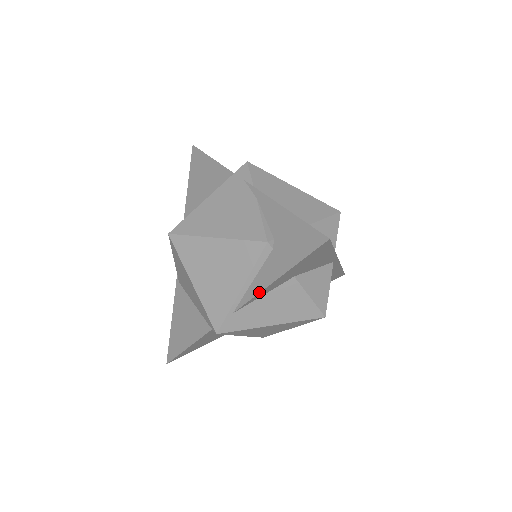
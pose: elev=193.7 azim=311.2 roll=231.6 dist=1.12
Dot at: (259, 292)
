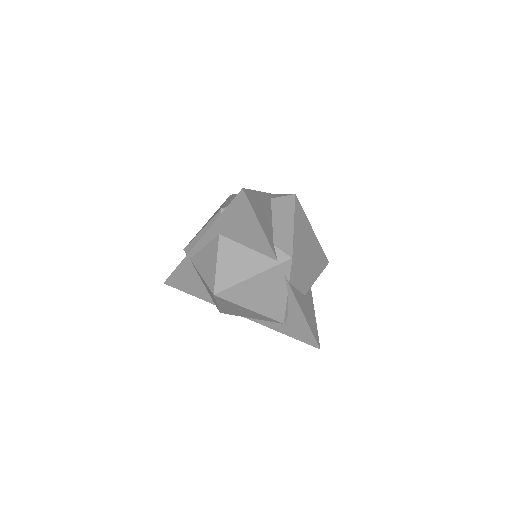
Dot at: occluded
